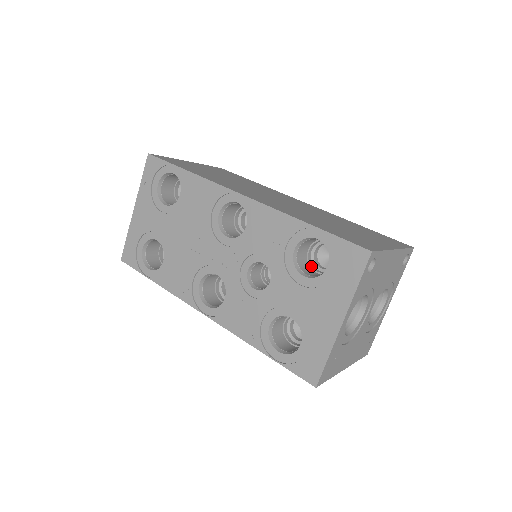
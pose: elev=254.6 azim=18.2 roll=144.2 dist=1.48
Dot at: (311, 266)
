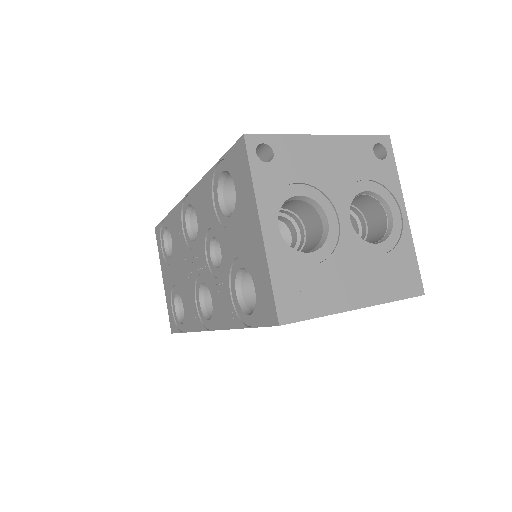
Dot at: occluded
